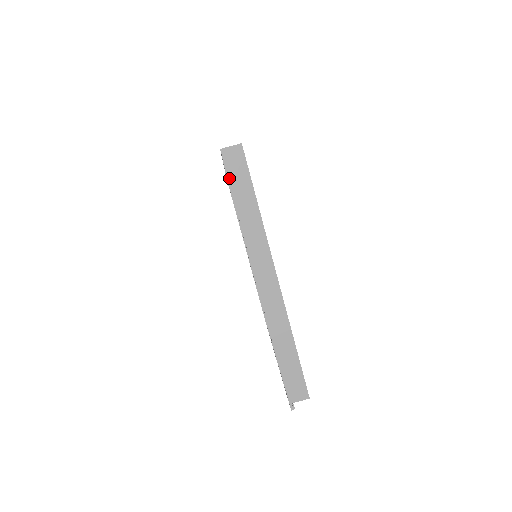
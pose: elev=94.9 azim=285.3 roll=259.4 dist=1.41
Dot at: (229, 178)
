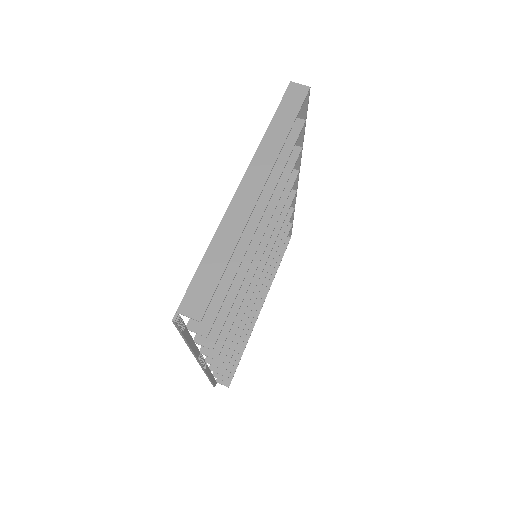
Dot at: (282, 101)
